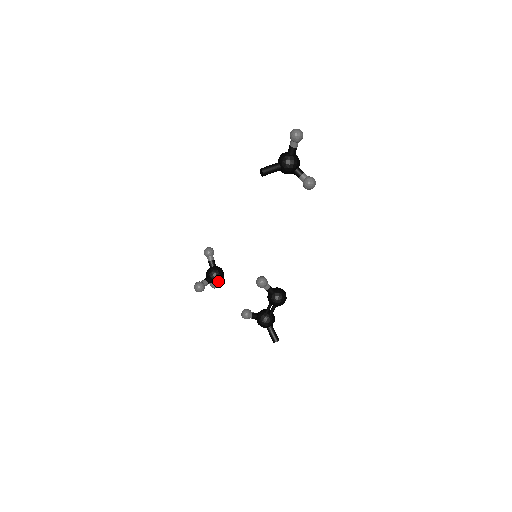
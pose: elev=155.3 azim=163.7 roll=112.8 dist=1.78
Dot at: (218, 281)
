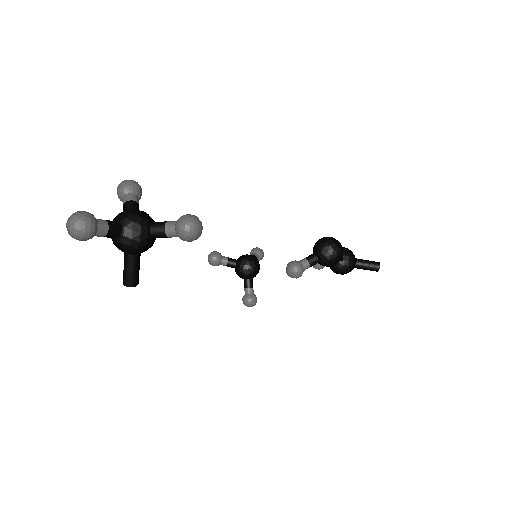
Dot at: (257, 273)
